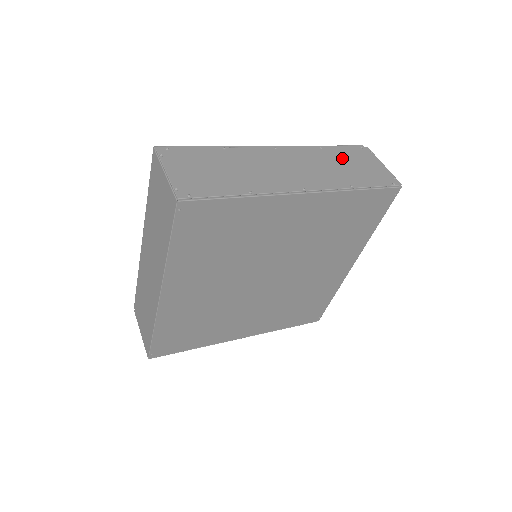
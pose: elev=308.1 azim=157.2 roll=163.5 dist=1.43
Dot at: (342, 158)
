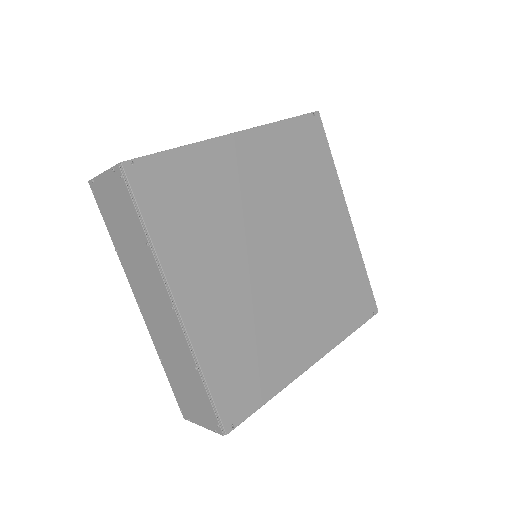
Dot at: occluded
